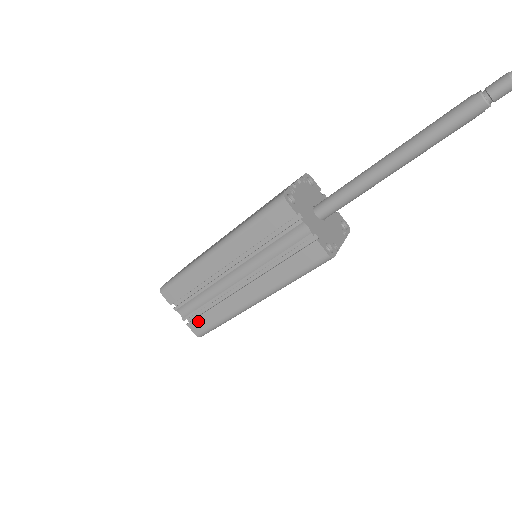
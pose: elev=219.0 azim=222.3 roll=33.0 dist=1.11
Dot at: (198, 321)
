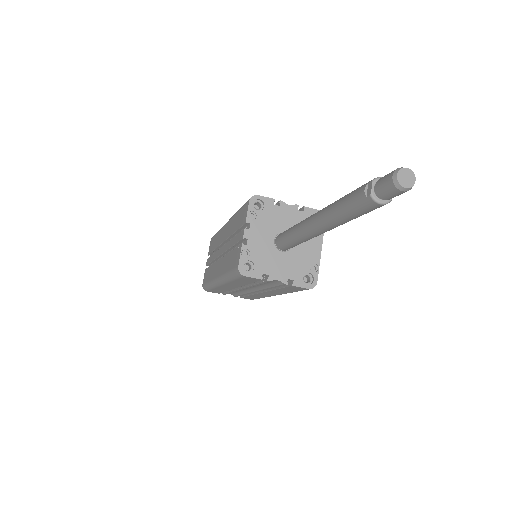
Dot at: (246, 297)
